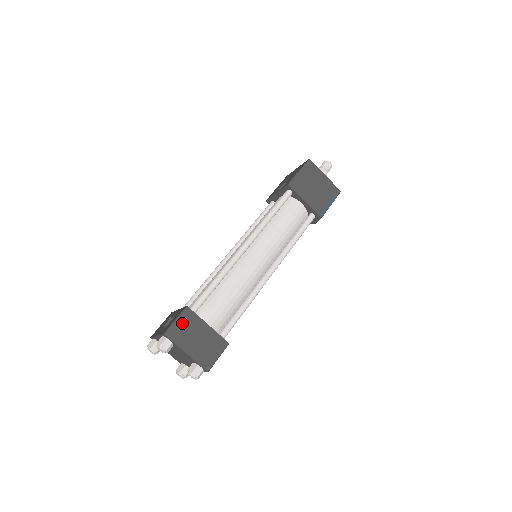
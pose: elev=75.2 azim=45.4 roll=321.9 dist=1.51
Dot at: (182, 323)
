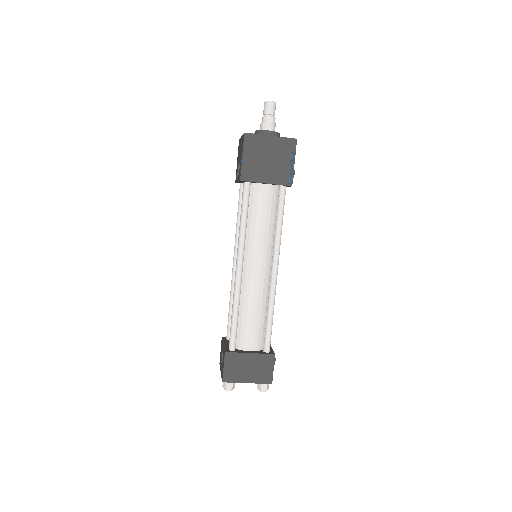
Dot at: (230, 366)
